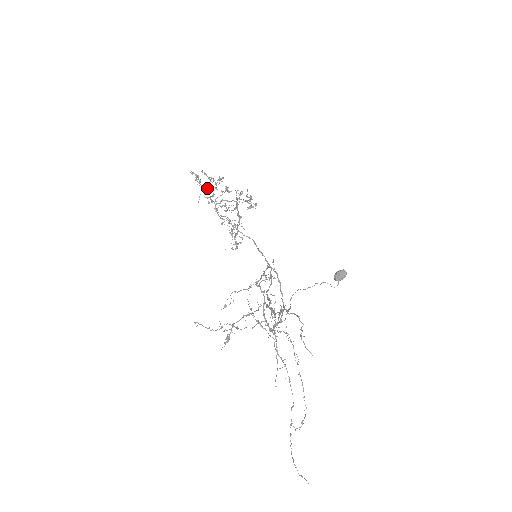
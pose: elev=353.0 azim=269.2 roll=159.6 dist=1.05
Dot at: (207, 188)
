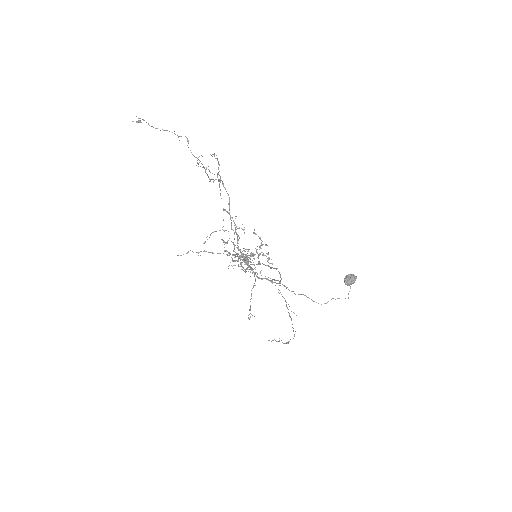
Dot at: (235, 256)
